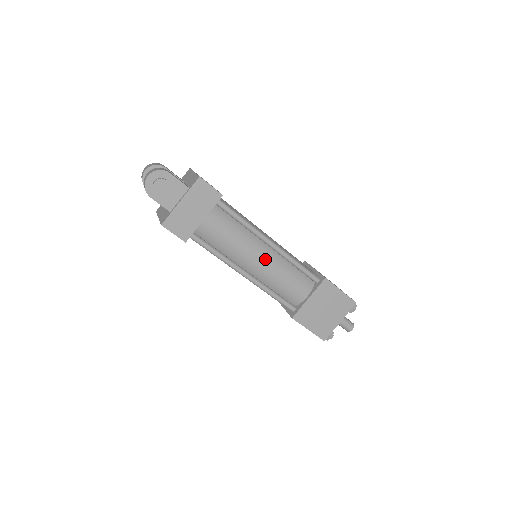
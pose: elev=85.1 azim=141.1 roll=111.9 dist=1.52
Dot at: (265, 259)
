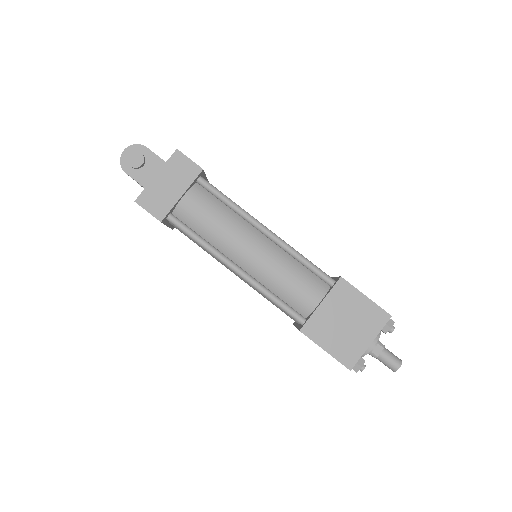
Dot at: (259, 249)
